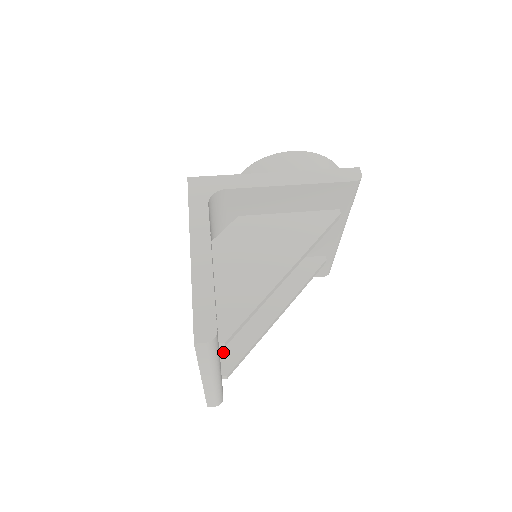
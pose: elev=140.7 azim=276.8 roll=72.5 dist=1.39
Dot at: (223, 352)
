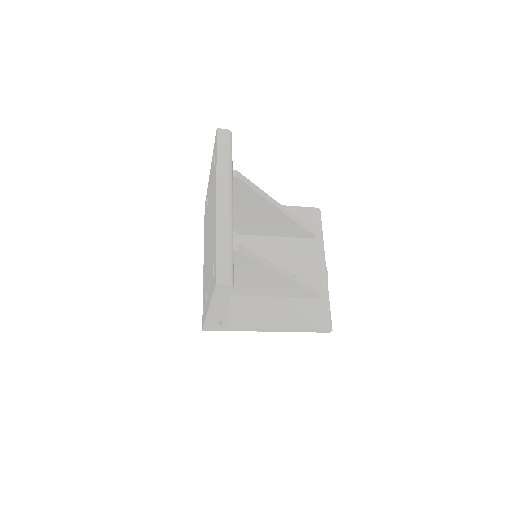
Dot at: occluded
